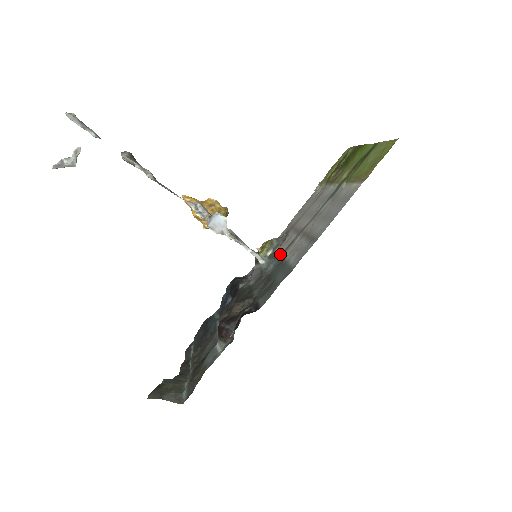
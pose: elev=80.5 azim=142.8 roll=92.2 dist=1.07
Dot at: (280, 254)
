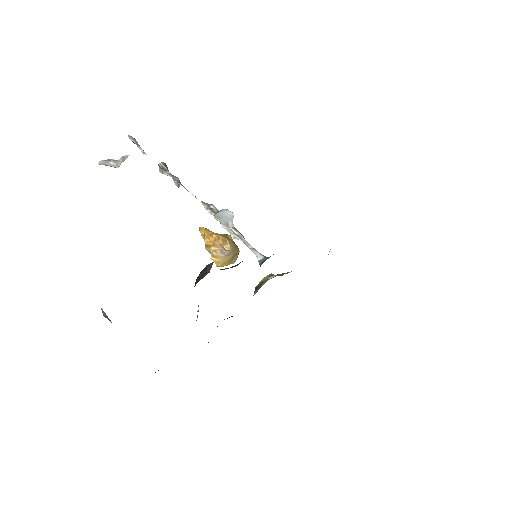
Dot at: occluded
